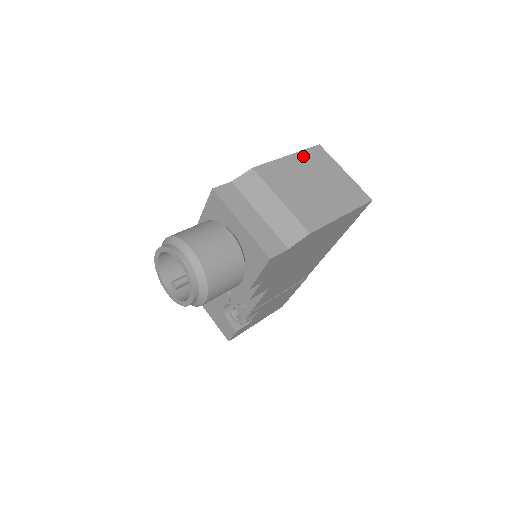
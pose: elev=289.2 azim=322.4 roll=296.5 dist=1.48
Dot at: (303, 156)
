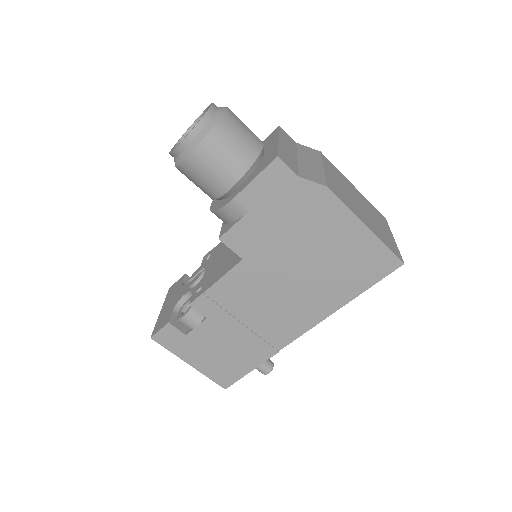
Dot at: (366, 200)
